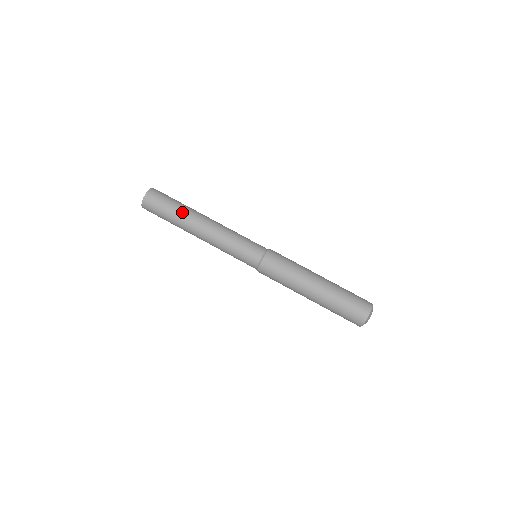
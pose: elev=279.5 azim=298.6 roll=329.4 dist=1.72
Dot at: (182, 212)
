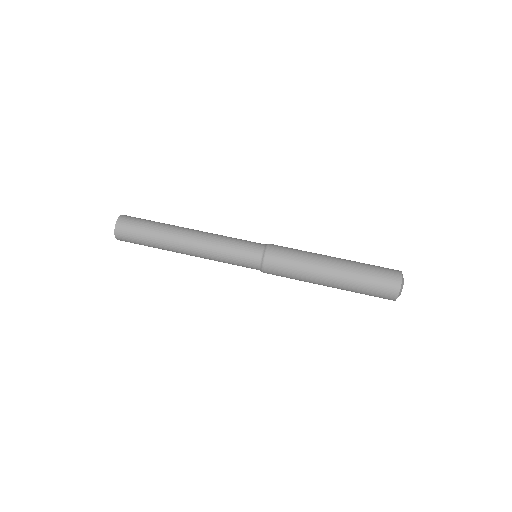
Dot at: (159, 240)
